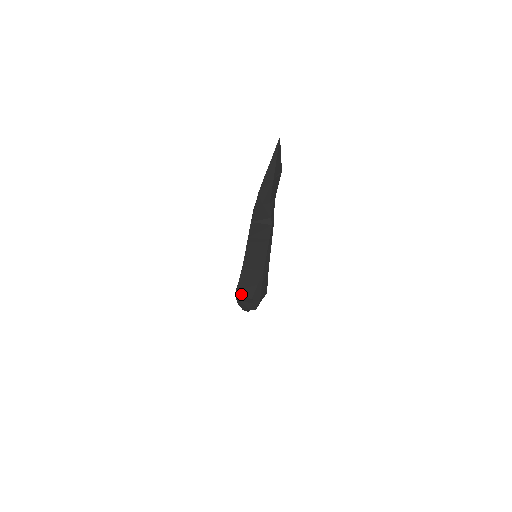
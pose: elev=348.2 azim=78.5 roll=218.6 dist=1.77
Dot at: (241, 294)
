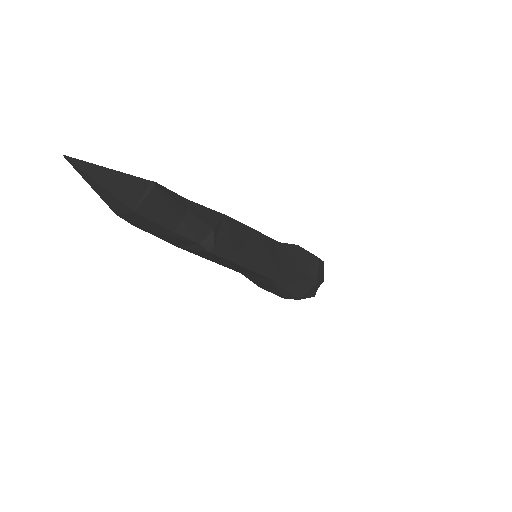
Dot at: occluded
